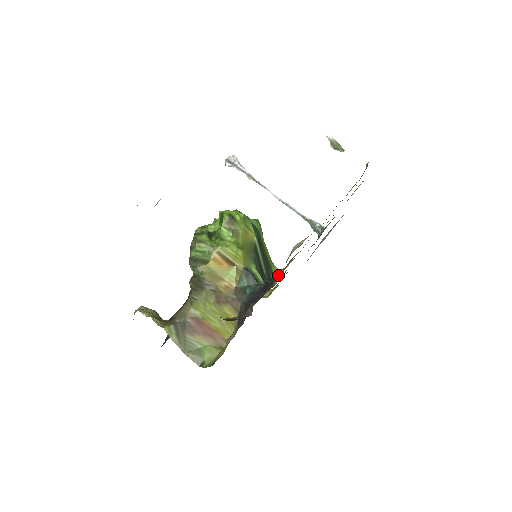
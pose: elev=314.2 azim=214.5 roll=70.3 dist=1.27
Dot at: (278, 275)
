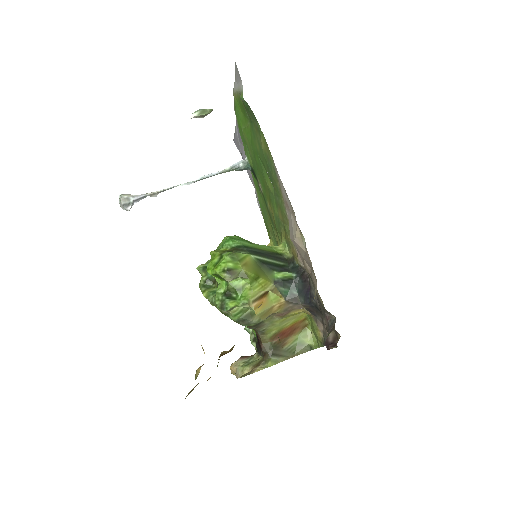
Dot at: (287, 251)
